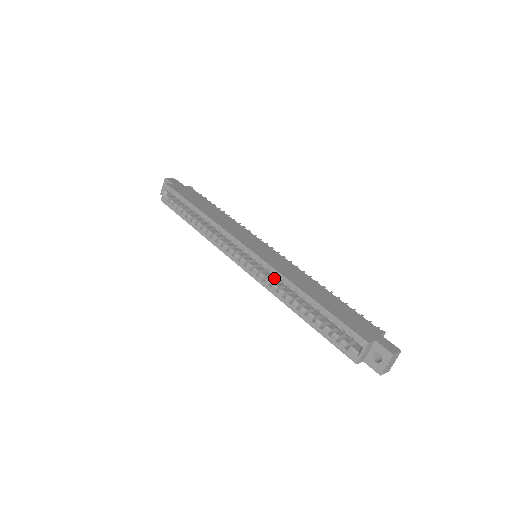
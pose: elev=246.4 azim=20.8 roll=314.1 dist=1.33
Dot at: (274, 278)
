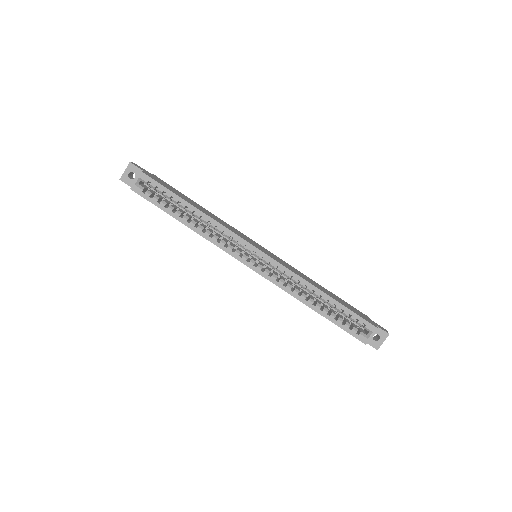
Dot at: (282, 278)
